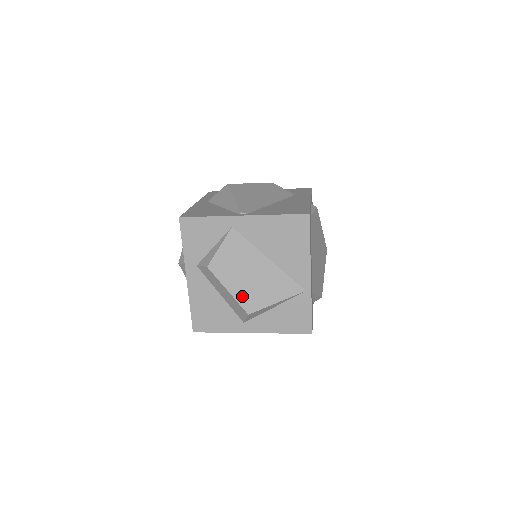
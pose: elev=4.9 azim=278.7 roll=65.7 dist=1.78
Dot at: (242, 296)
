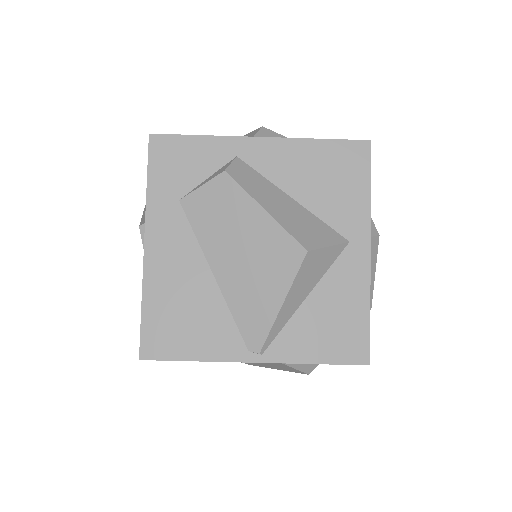
Dot at: occluded
